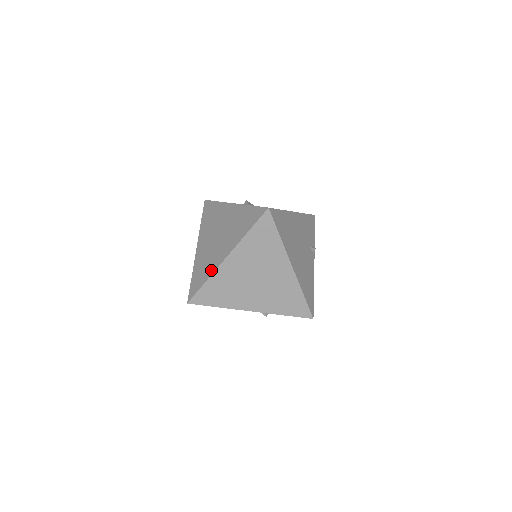
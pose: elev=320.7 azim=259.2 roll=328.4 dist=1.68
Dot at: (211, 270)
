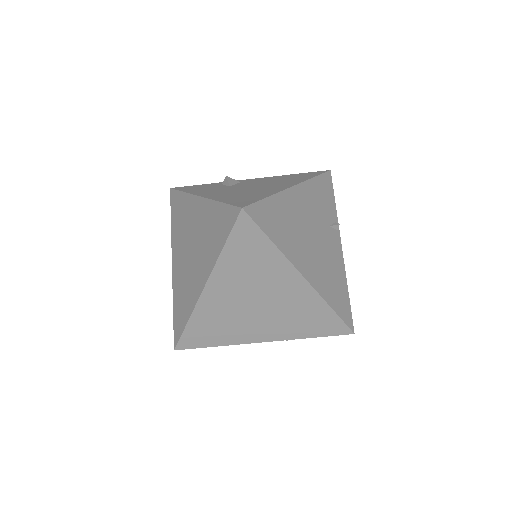
Dot at: (191, 304)
